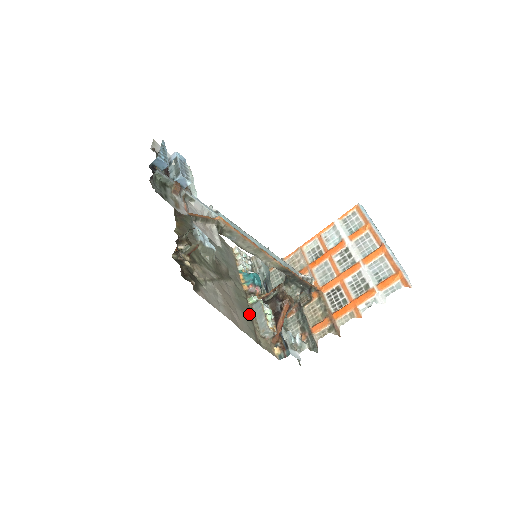
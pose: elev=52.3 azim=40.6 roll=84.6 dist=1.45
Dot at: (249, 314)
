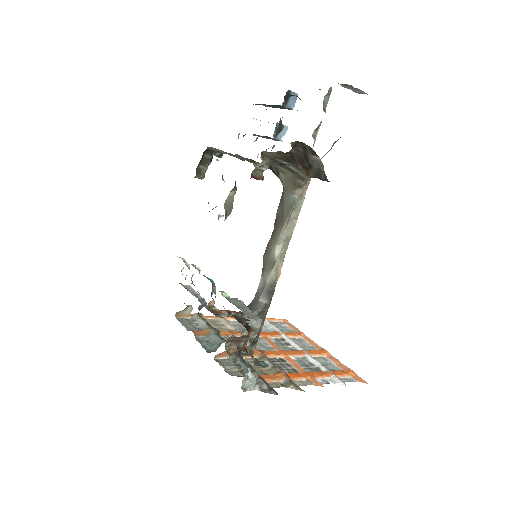
Dot at: occluded
